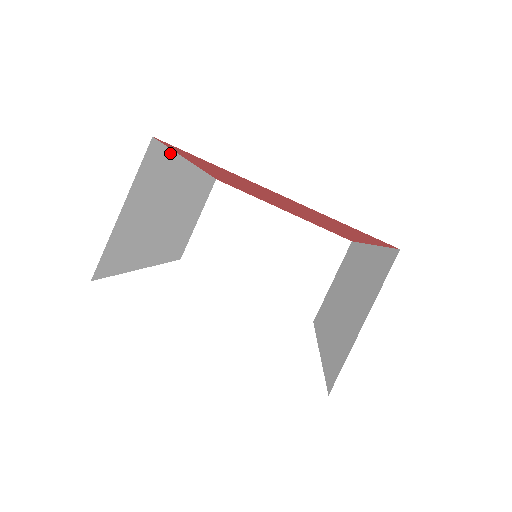
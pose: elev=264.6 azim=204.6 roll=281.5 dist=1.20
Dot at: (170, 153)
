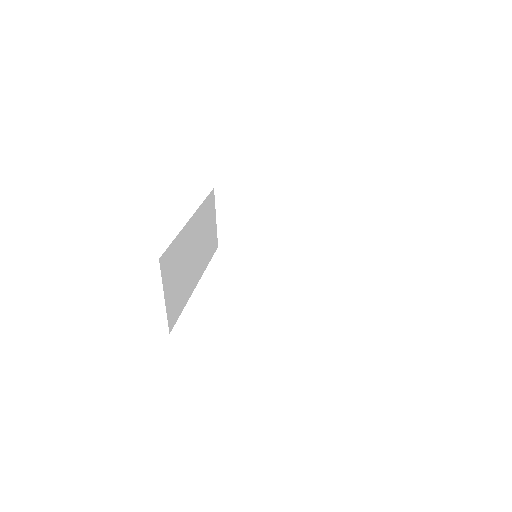
Dot at: (173, 243)
